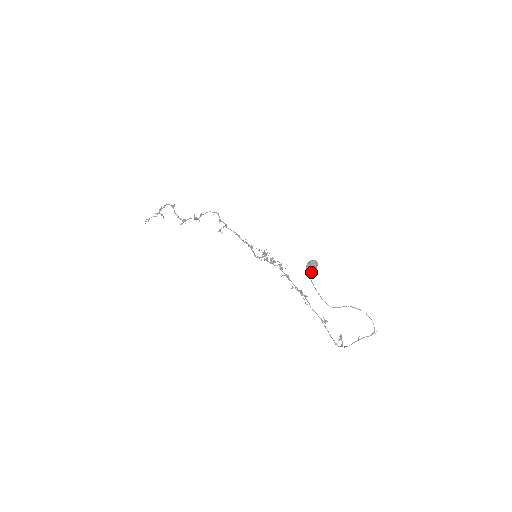
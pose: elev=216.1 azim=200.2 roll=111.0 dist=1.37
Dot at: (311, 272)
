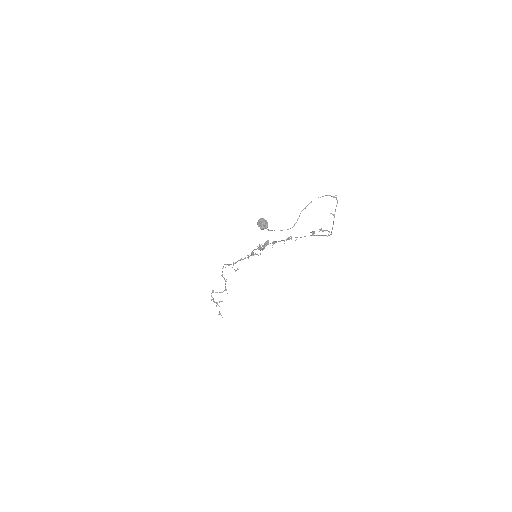
Dot at: (266, 227)
